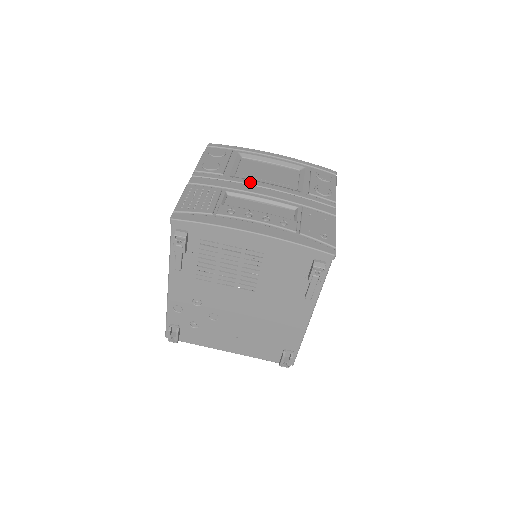
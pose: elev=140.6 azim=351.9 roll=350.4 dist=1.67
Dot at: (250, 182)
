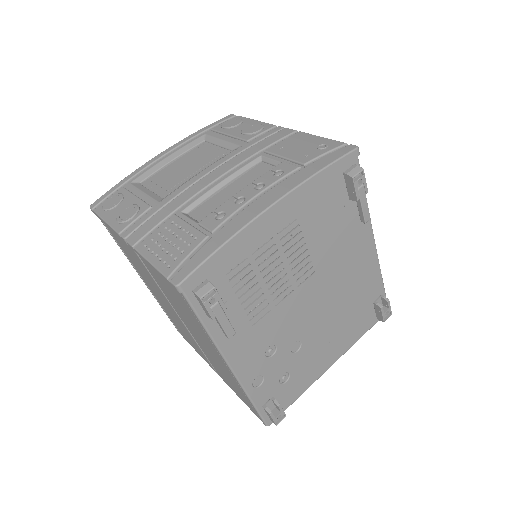
Dot at: (188, 184)
